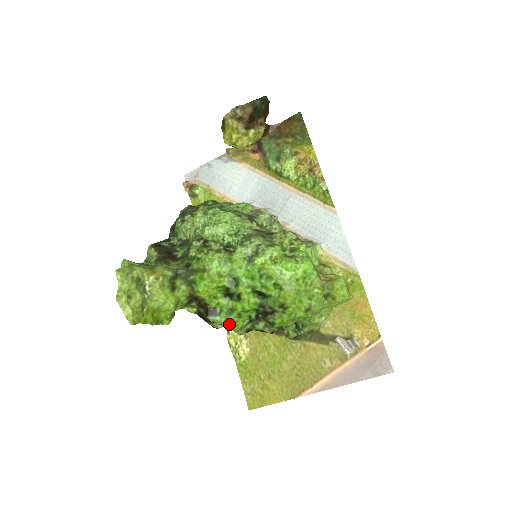
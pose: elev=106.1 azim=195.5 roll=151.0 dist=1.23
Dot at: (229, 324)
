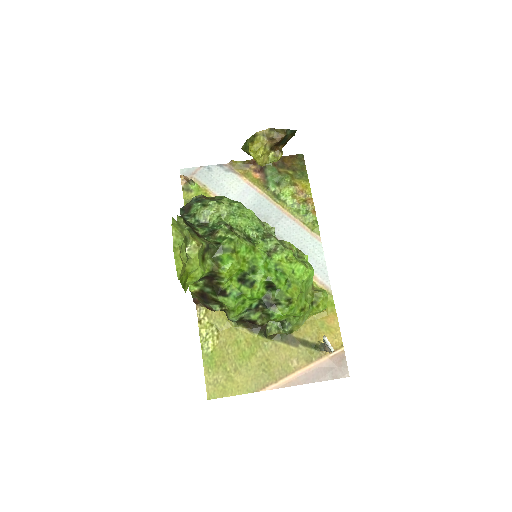
Dot at: (234, 307)
